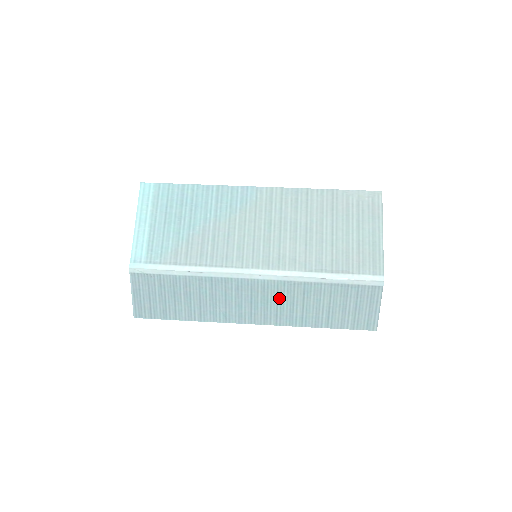
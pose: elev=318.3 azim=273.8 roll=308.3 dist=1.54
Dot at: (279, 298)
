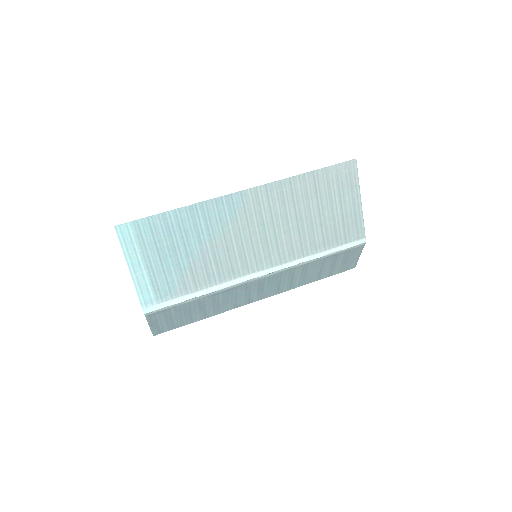
Dot at: (282, 280)
